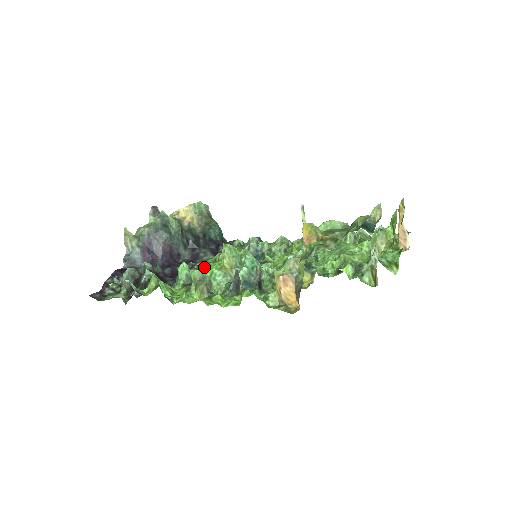
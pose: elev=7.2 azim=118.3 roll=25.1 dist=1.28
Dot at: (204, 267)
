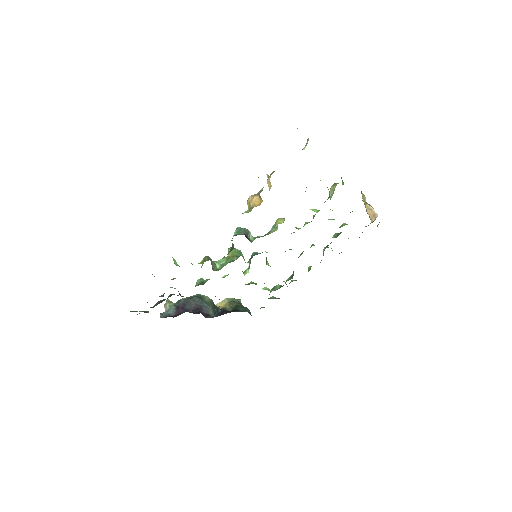
Dot at: occluded
